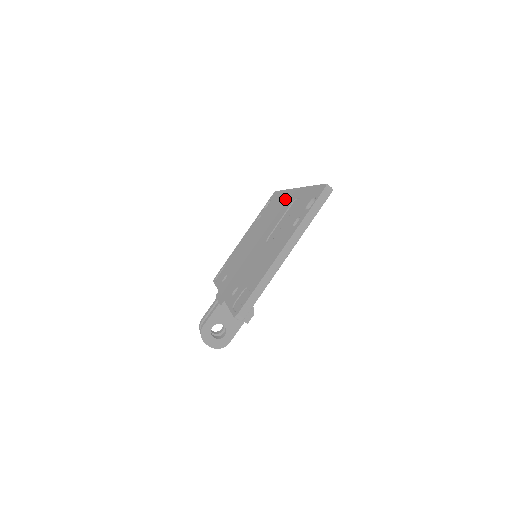
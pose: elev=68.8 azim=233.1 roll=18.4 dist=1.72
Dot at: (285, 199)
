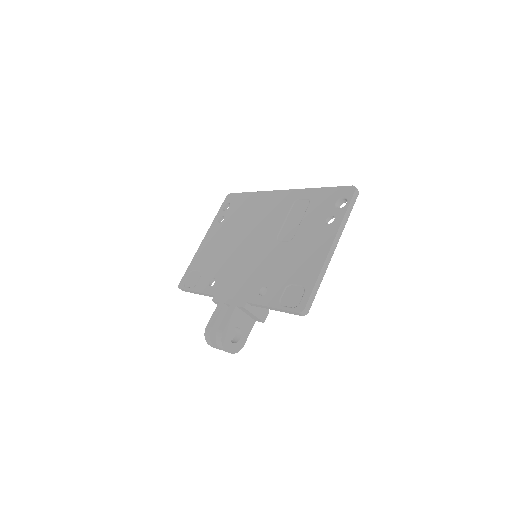
Dot at: (271, 200)
